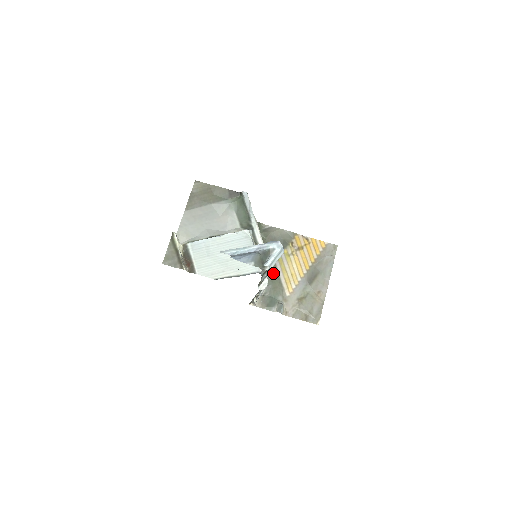
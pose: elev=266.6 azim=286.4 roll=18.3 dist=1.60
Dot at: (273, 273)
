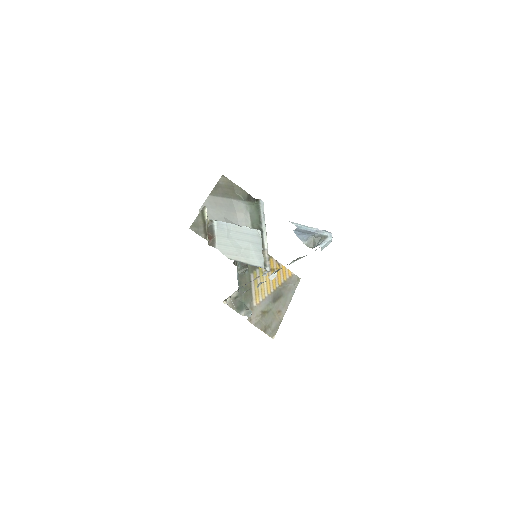
Dot at: (247, 282)
